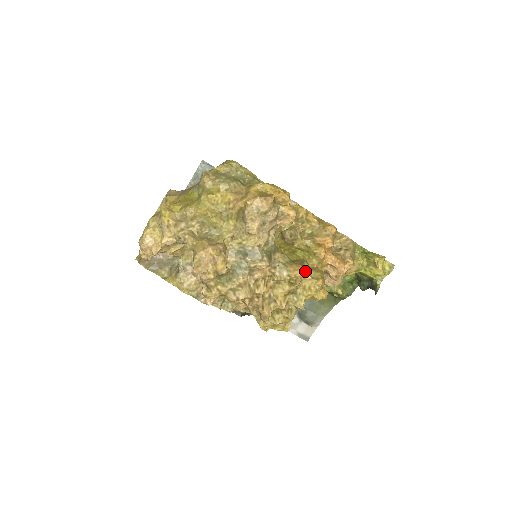
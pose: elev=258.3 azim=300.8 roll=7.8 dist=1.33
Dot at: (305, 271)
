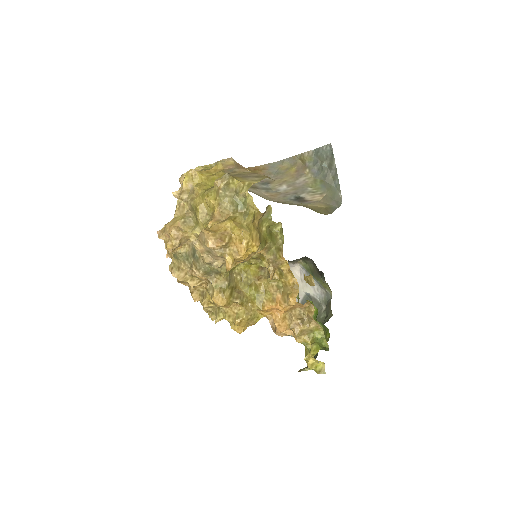
Dot at: (221, 305)
